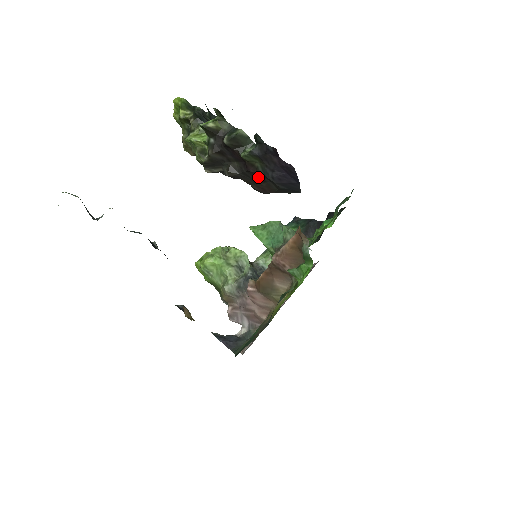
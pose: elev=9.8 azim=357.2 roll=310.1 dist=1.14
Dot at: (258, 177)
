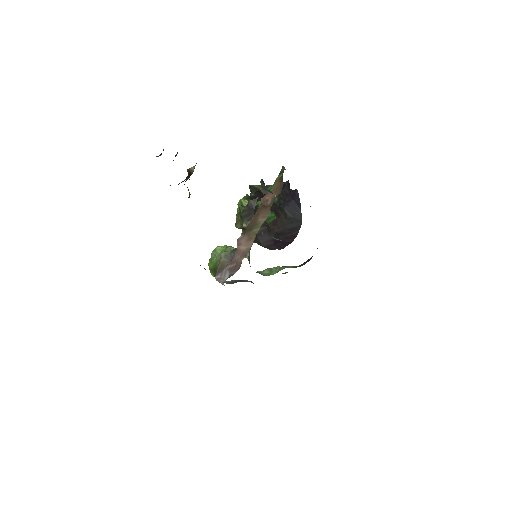
Dot at: (275, 212)
